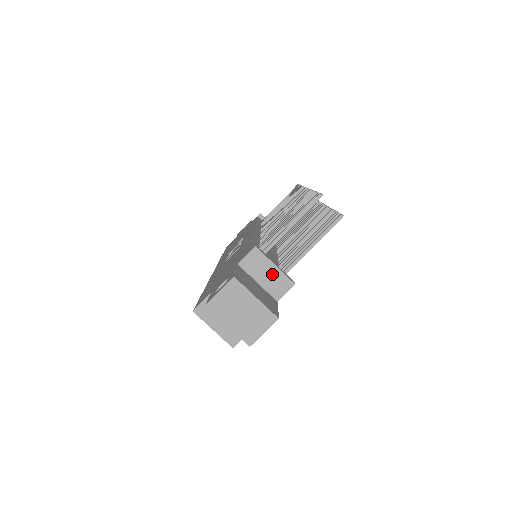
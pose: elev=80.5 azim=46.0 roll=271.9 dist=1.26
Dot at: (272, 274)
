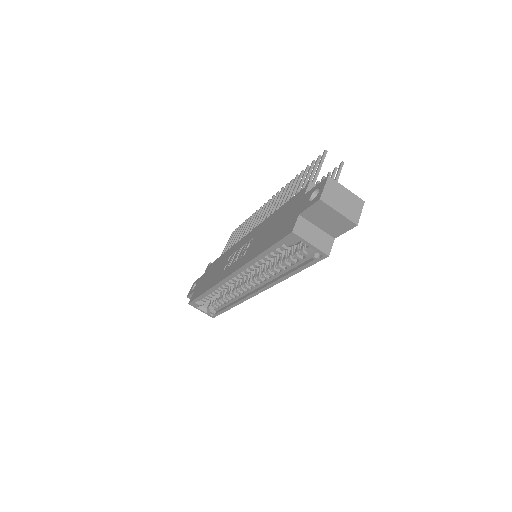
Dot at: occluded
